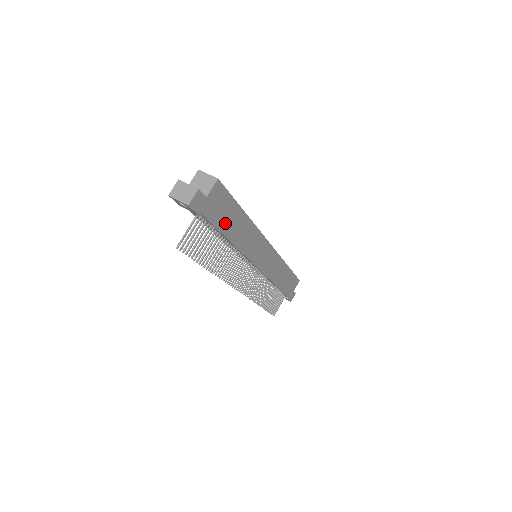
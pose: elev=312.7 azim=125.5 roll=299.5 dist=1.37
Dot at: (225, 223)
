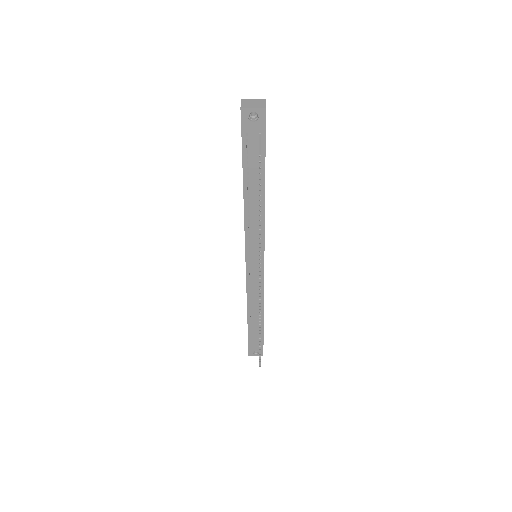
Dot at: occluded
